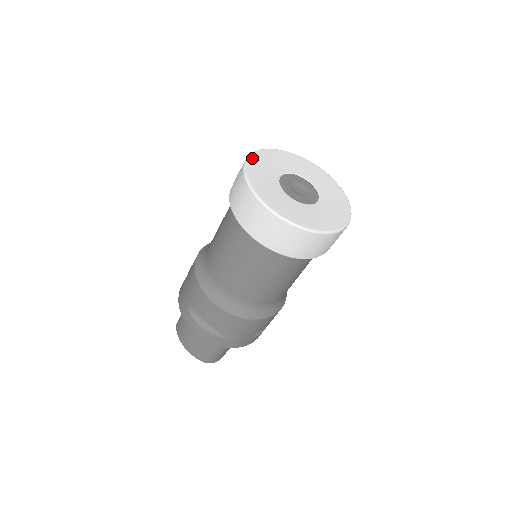
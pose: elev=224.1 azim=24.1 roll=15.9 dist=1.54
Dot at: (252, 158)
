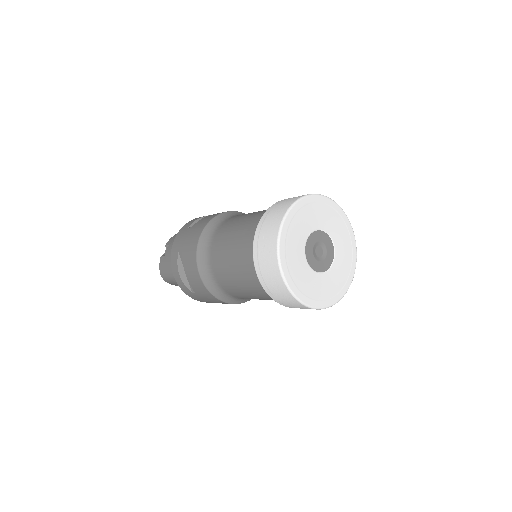
Dot at: (288, 278)
